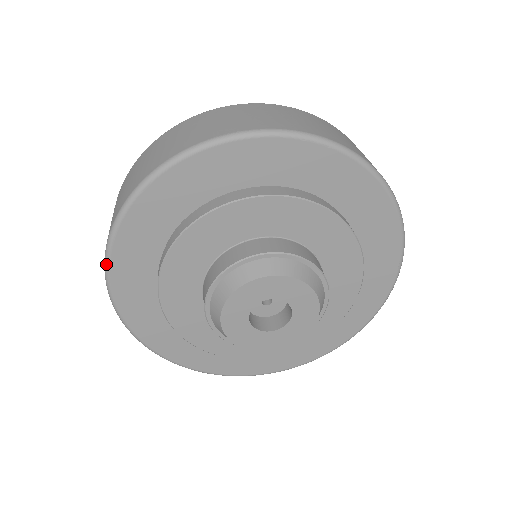
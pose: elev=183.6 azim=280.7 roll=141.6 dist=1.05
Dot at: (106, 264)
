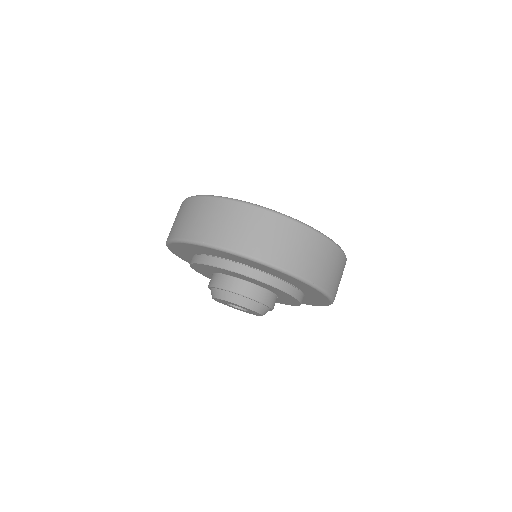
Dot at: (173, 253)
